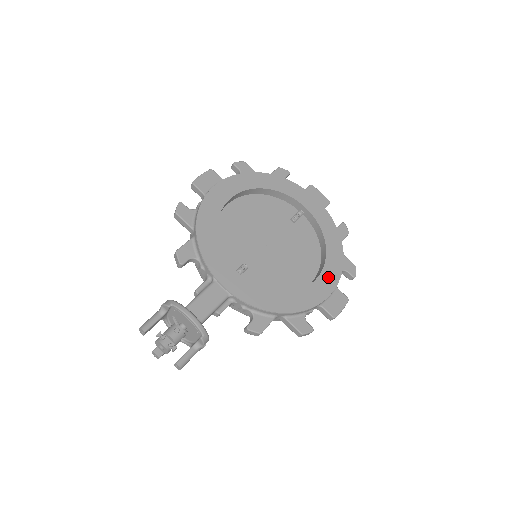
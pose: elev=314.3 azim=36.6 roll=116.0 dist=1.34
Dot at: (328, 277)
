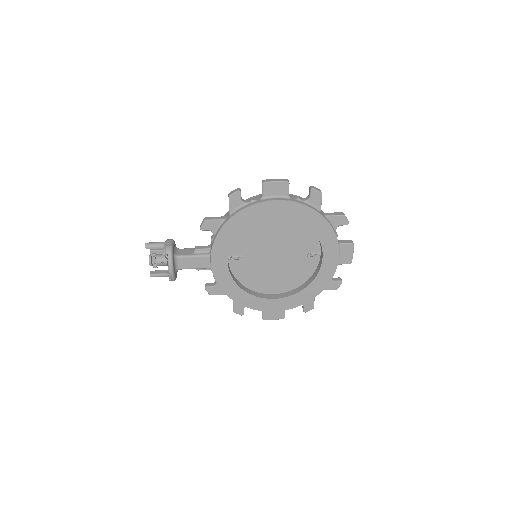
Dot at: (283, 303)
